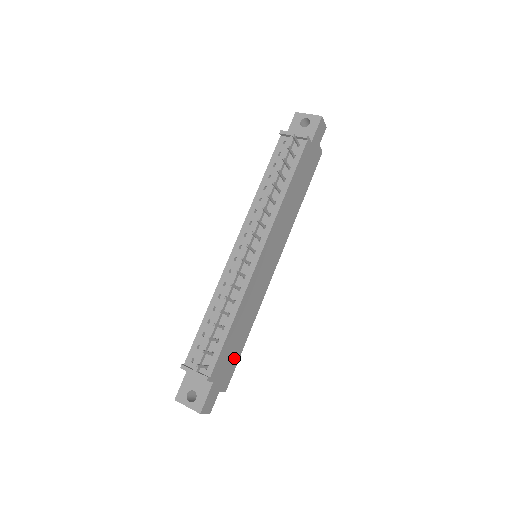
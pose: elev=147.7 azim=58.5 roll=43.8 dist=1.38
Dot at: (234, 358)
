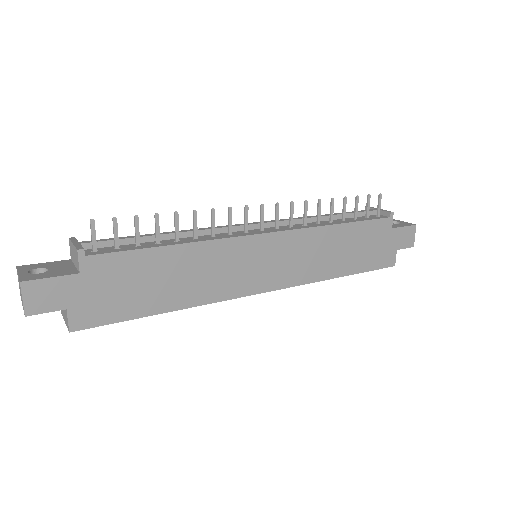
Dot at: (127, 303)
